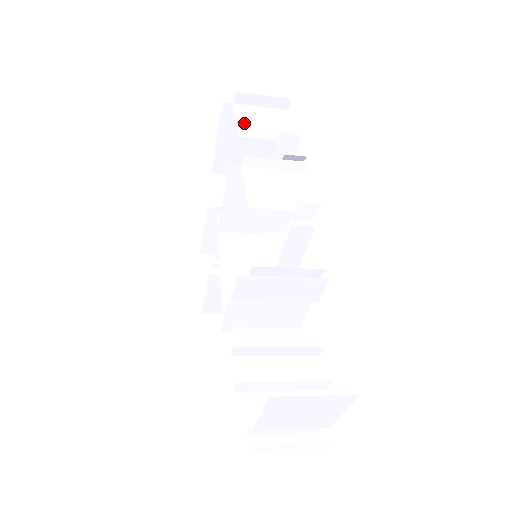
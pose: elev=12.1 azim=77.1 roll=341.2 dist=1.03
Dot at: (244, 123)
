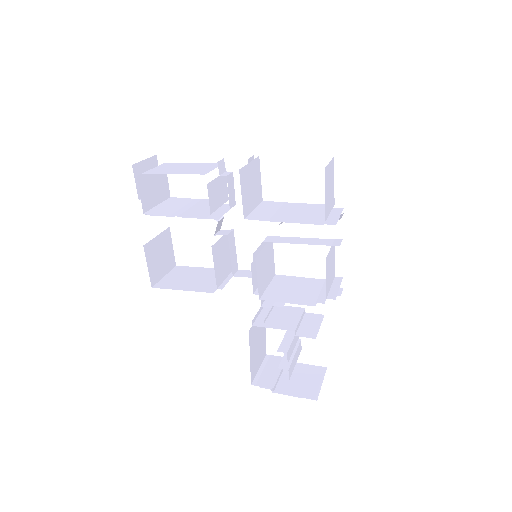
Dot at: (327, 199)
